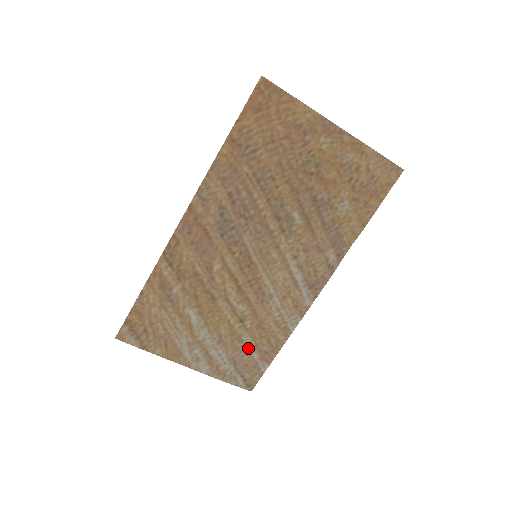
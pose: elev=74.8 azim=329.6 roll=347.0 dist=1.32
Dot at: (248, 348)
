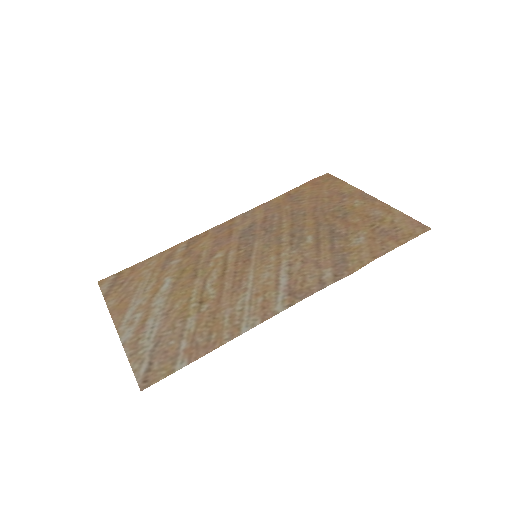
Dot at: (184, 333)
